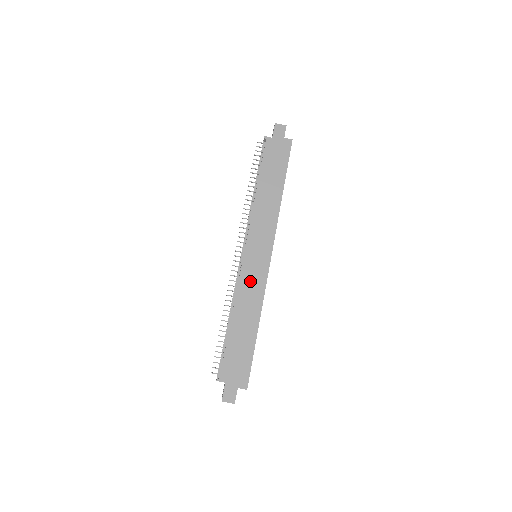
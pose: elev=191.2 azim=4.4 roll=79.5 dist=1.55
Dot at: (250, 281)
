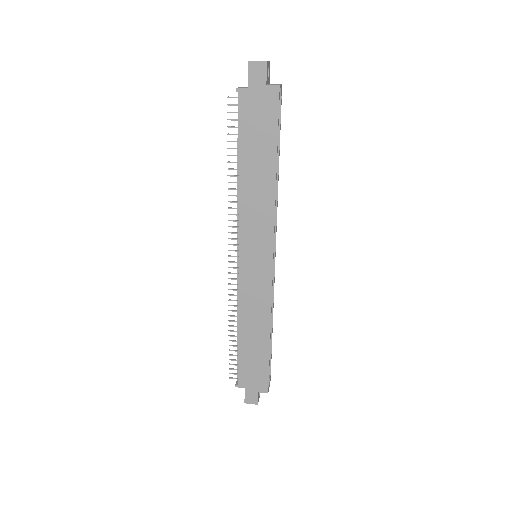
Dot at: (252, 291)
